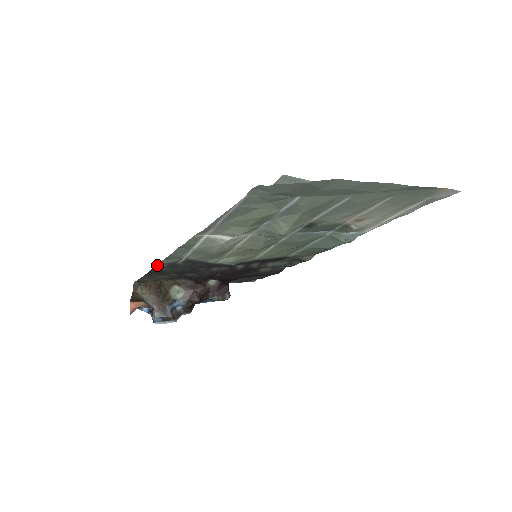
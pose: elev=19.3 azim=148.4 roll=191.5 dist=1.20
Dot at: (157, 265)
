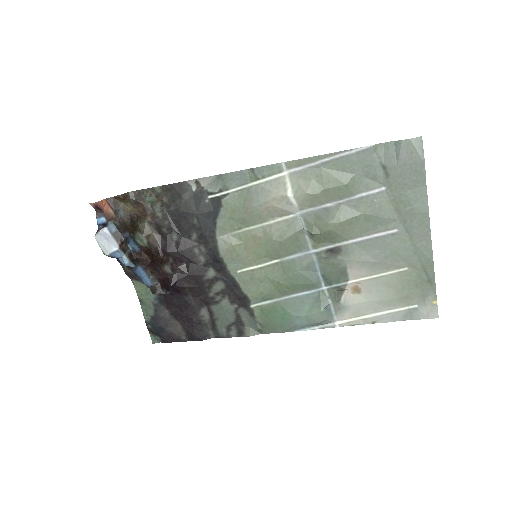
Dot at: (192, 183)
